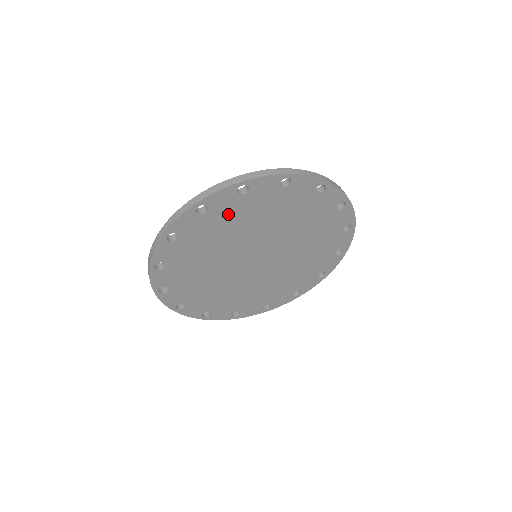
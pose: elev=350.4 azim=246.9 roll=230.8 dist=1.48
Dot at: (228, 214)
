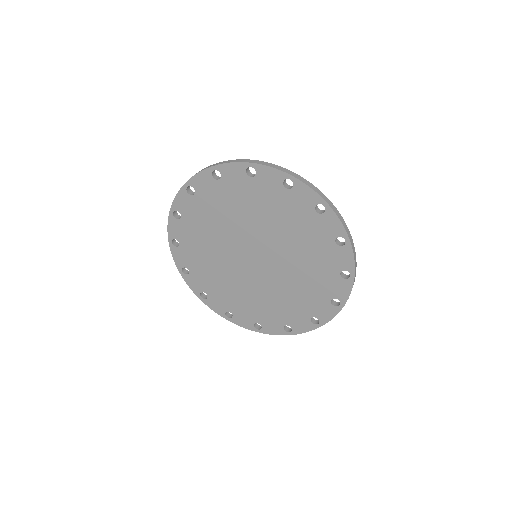
Dot at: (213, 199)
